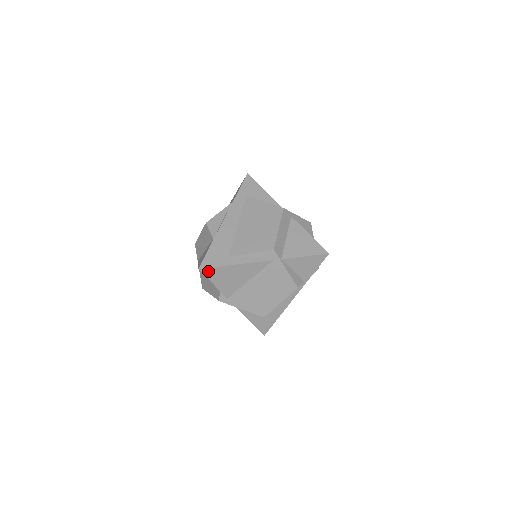
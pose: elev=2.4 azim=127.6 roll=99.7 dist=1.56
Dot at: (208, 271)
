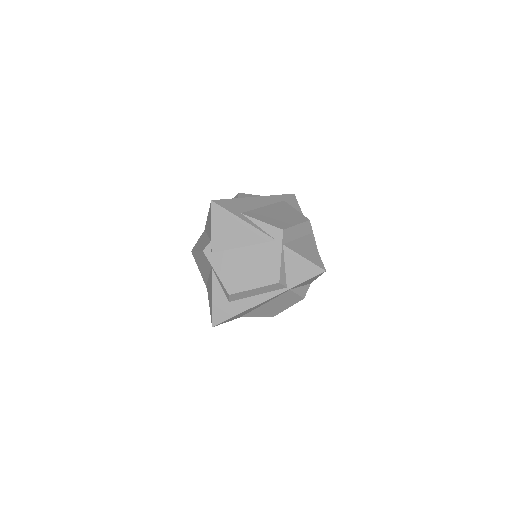
Dot at: (217, 209)
